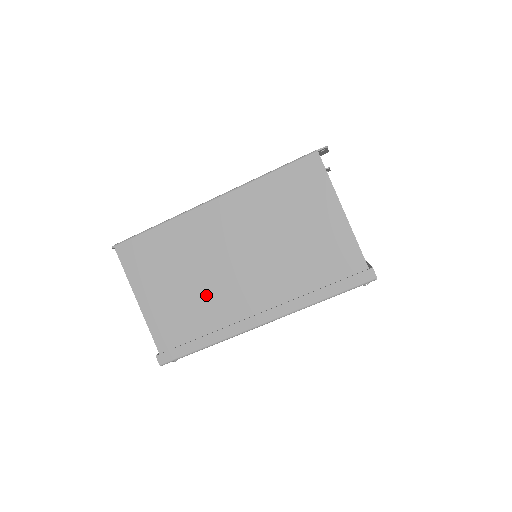
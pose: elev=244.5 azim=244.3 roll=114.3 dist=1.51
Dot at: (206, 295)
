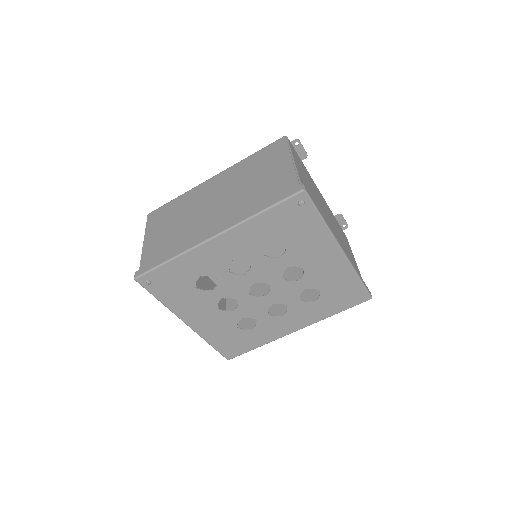
Dot at: (186, 228)
